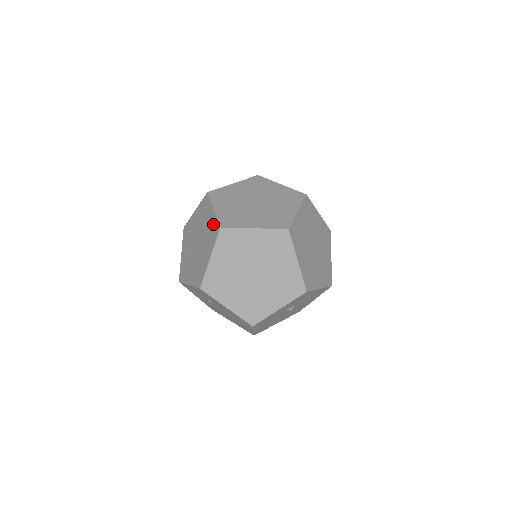
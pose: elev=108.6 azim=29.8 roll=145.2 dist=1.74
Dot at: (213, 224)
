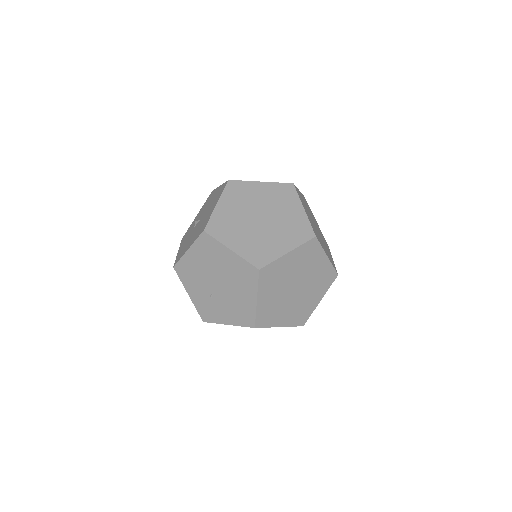
Dot at: (241, 266)
